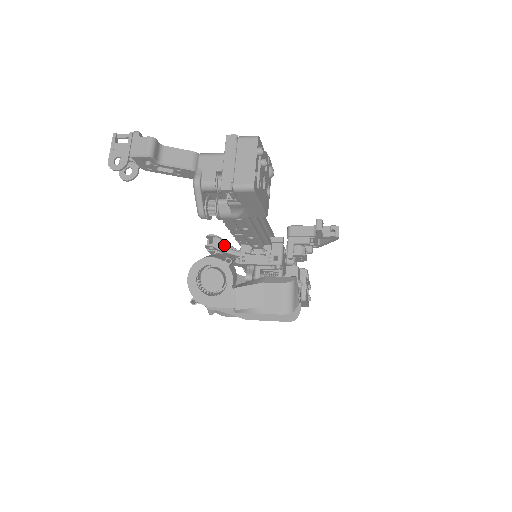
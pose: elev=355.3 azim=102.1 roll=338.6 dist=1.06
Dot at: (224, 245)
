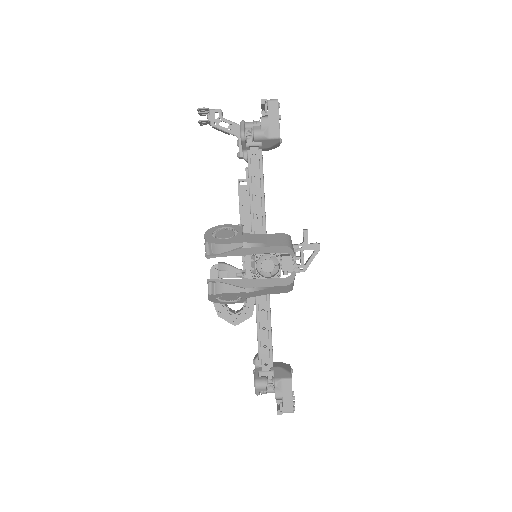
Dot at: (228, 264)
